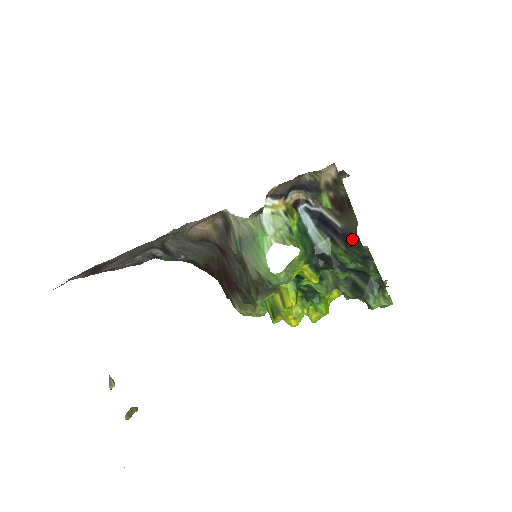
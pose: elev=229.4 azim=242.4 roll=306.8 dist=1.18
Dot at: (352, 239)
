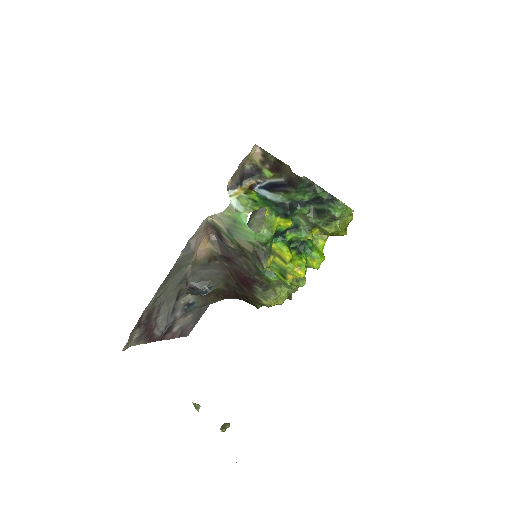
Dot at: (294, 180)
